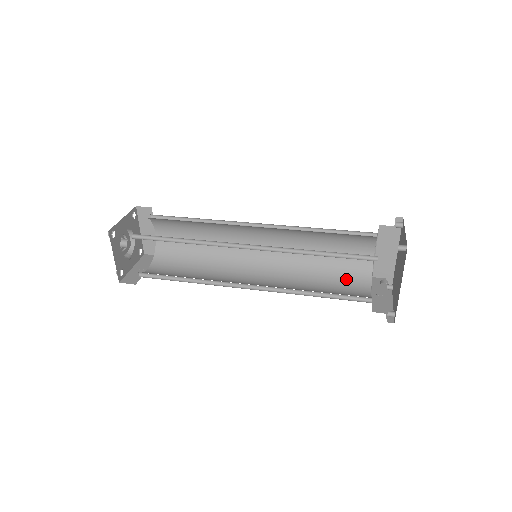
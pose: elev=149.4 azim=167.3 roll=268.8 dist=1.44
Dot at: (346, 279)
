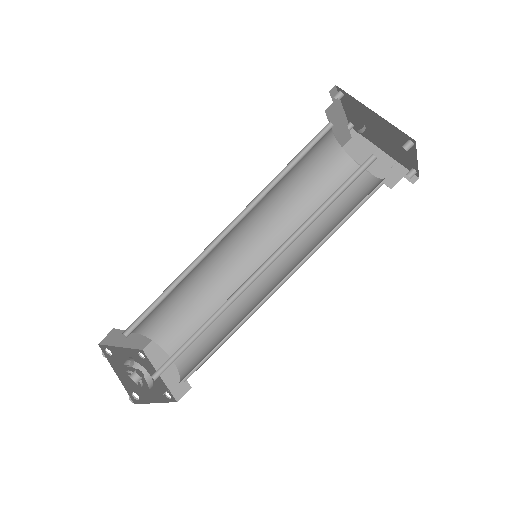
Dot at: occluded
